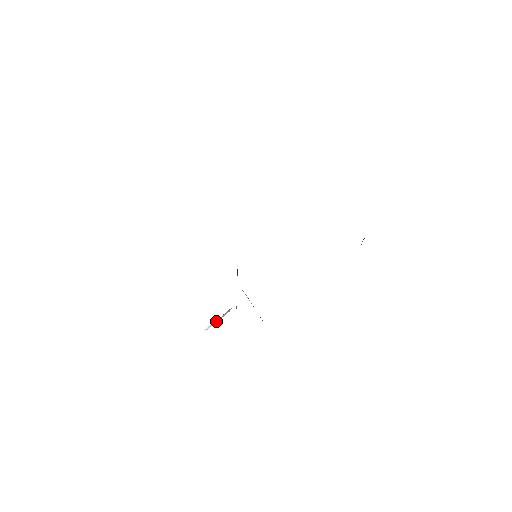
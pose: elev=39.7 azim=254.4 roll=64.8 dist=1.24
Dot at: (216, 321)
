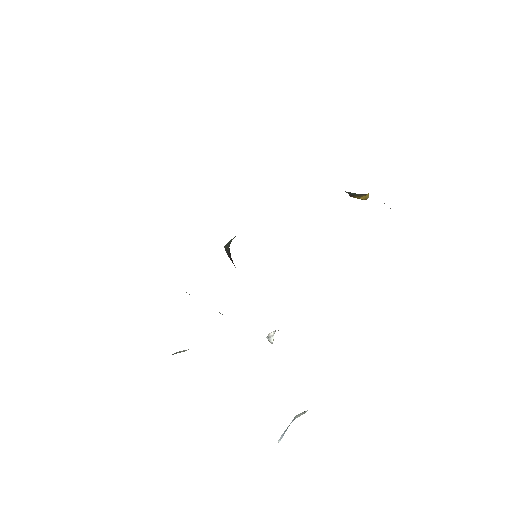
Dot at: occluded
